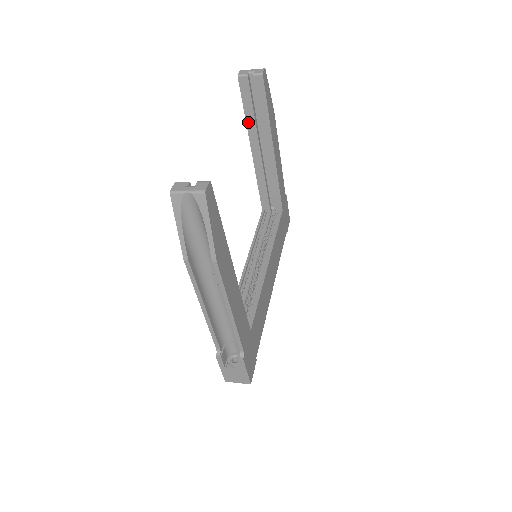
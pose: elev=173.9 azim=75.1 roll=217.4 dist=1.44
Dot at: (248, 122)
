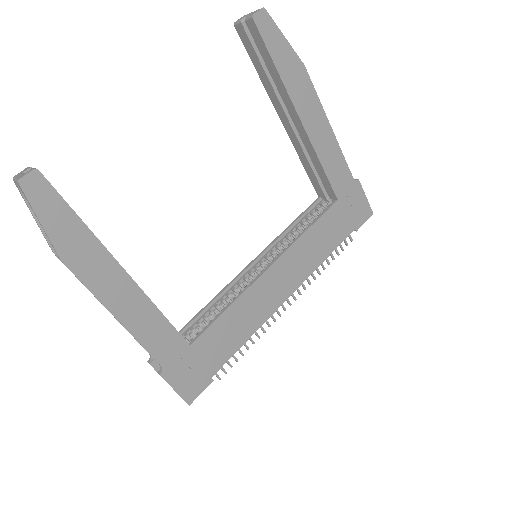
Dot at: (264, 83)
